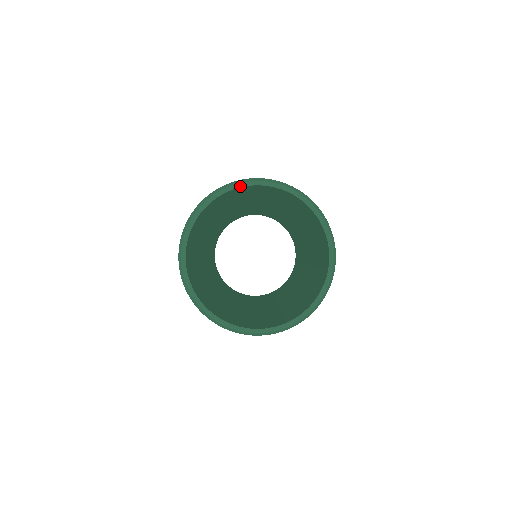
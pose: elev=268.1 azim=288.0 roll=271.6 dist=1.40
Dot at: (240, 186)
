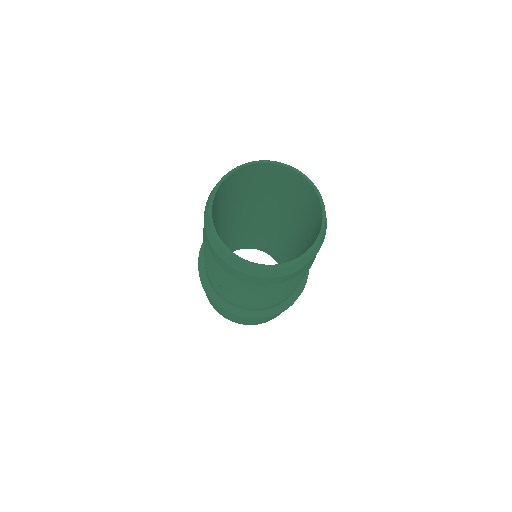
Dot at: (251, 163)
